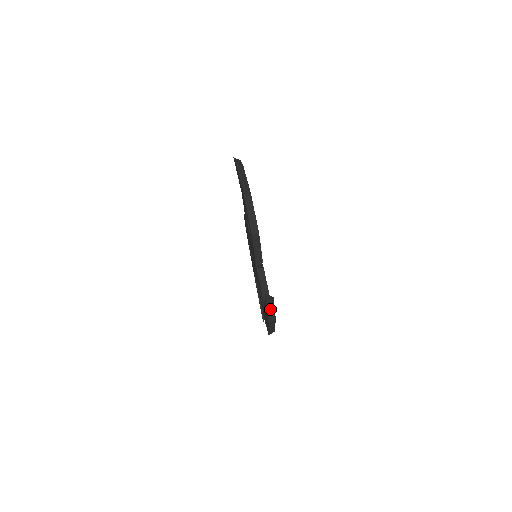
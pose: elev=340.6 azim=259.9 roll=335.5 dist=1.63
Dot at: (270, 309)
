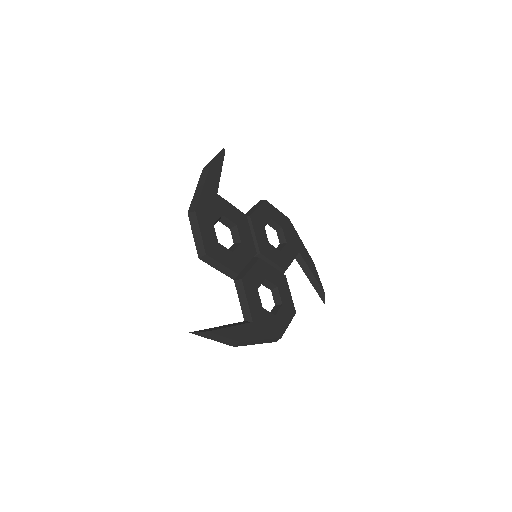
Dot at: (218, 339)
